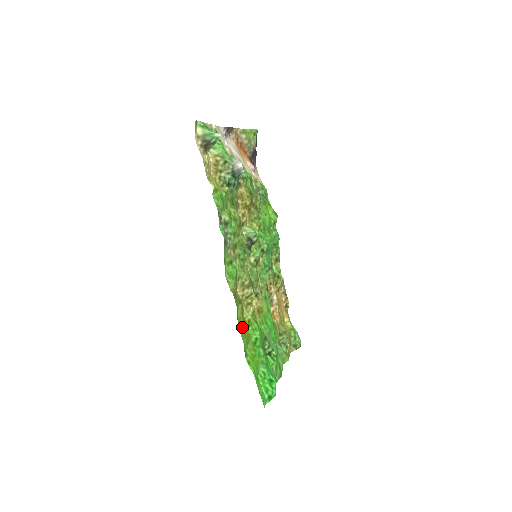
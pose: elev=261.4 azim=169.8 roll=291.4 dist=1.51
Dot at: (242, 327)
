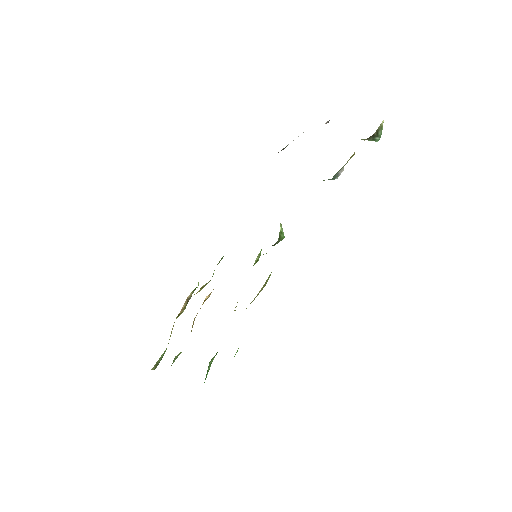
Dot at: occluded
